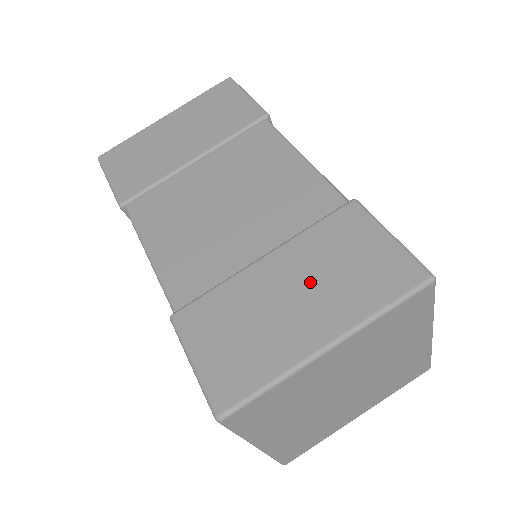
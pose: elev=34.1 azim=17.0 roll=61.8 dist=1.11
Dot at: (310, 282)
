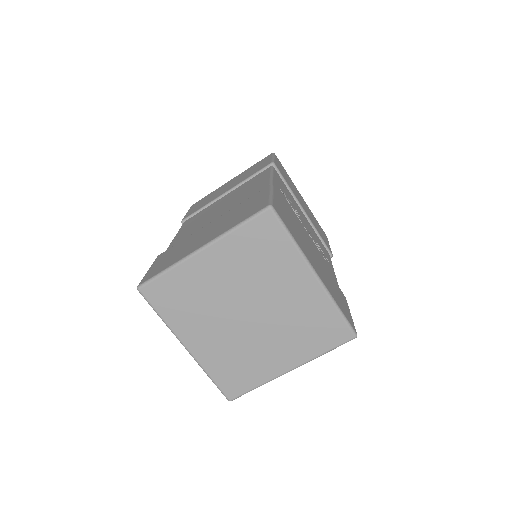
Dot at: (219, 225)
